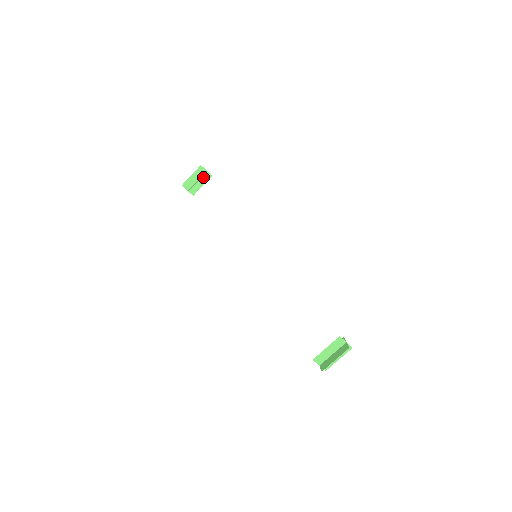
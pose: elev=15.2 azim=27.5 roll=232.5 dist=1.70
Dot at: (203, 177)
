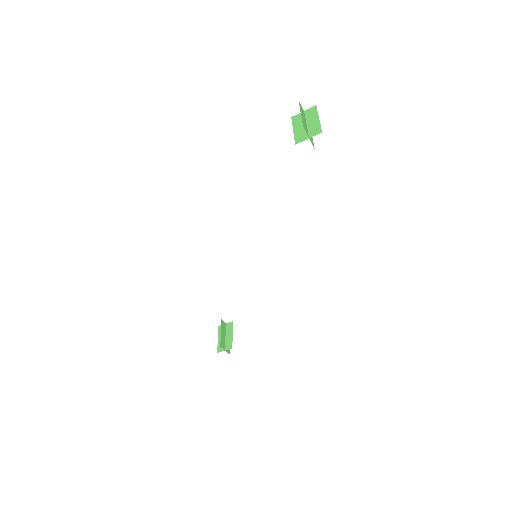
Dot at: (227, 330)
